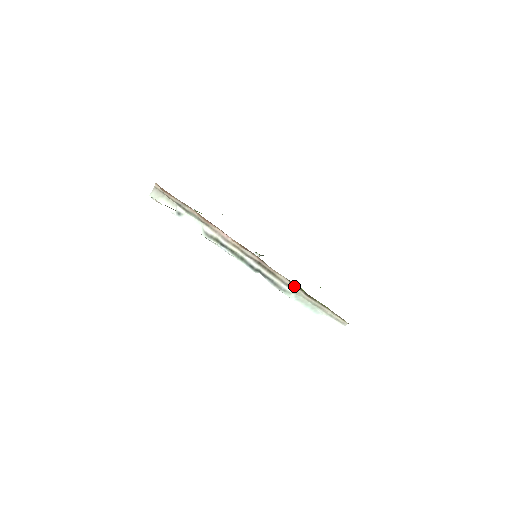
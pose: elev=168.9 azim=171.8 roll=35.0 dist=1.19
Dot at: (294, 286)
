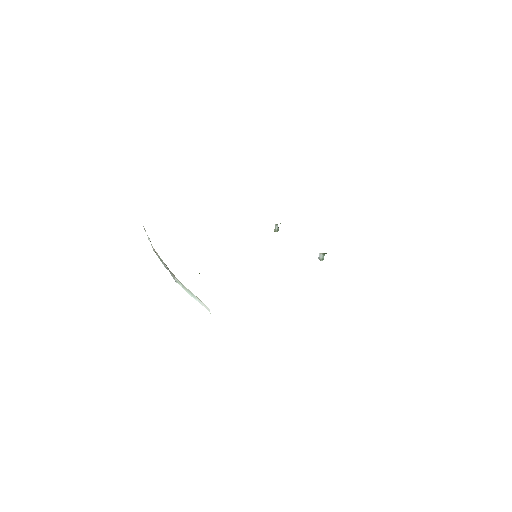
Dot at: occluded
